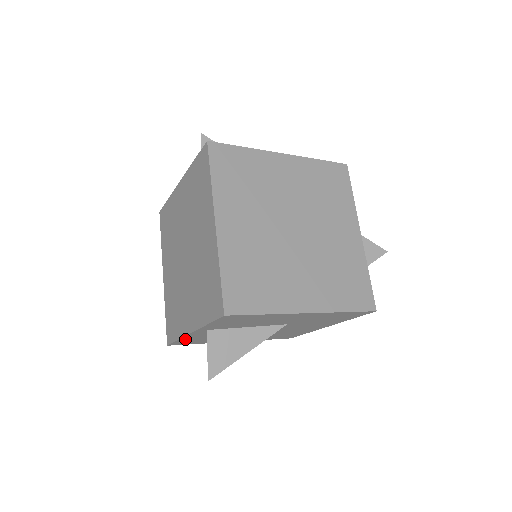
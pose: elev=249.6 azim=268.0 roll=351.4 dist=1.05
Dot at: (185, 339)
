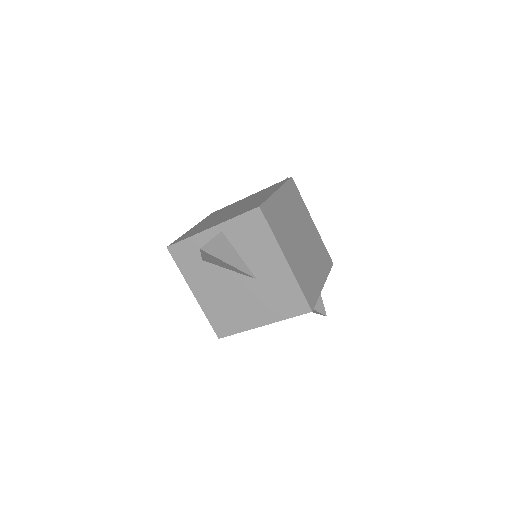
Dot at: (190, 242)
